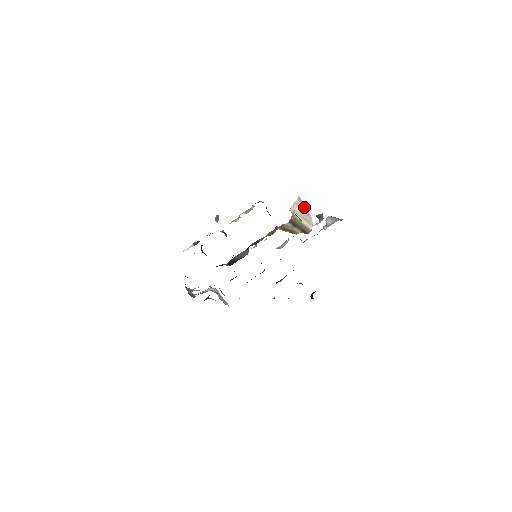
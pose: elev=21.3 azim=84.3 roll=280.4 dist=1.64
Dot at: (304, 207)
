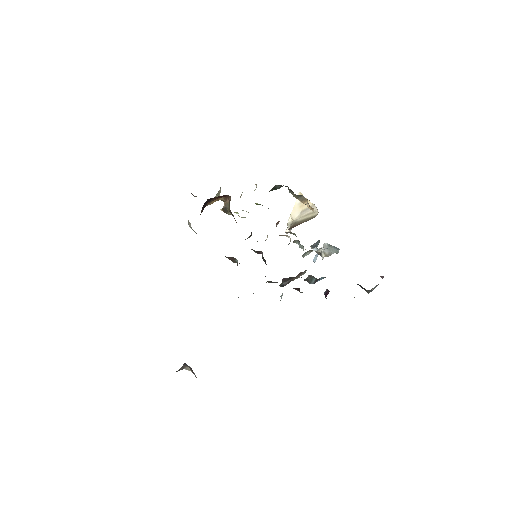
Dot at: occluded
